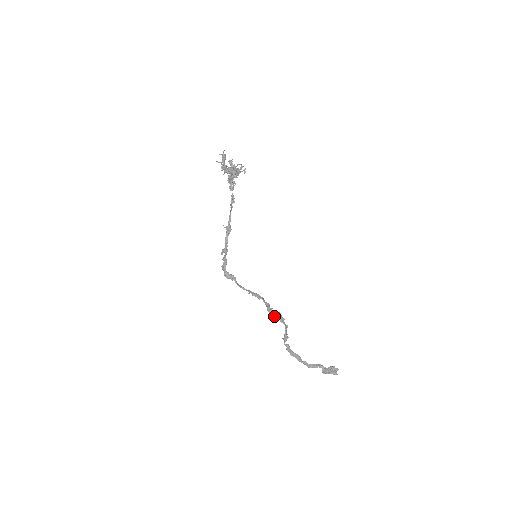
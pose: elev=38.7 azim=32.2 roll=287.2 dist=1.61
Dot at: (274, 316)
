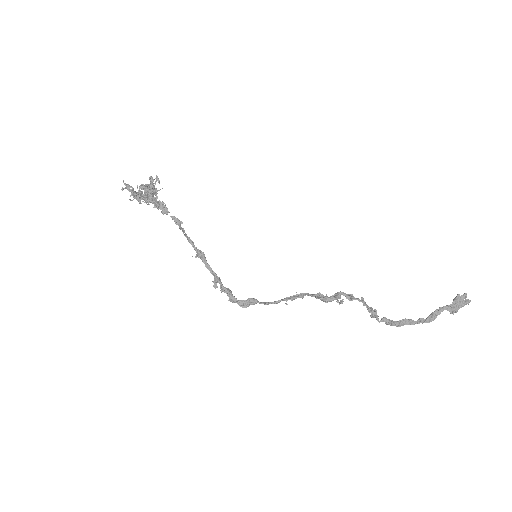
Dot at: (336, 301)
